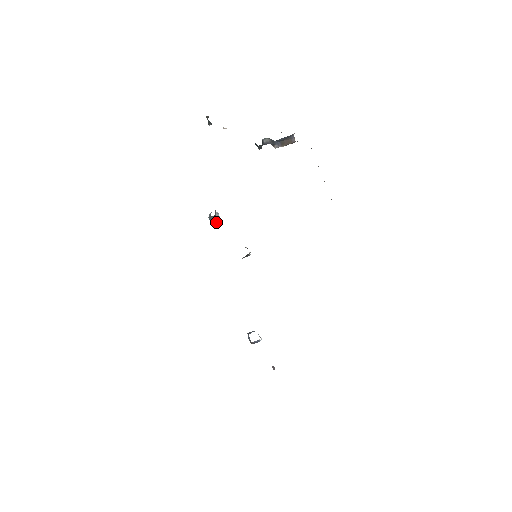
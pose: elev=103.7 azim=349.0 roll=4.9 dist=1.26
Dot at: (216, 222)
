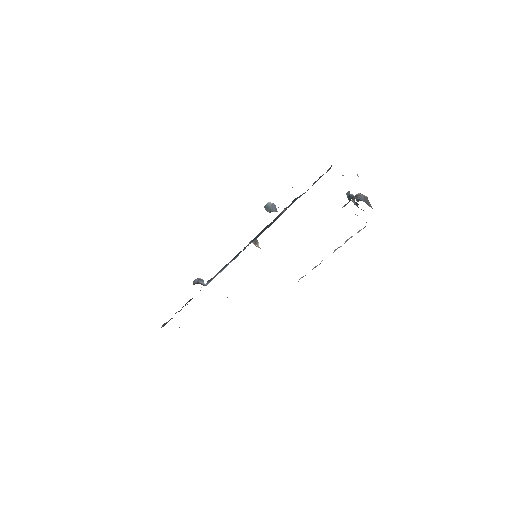
Dot at: (267, 210)
